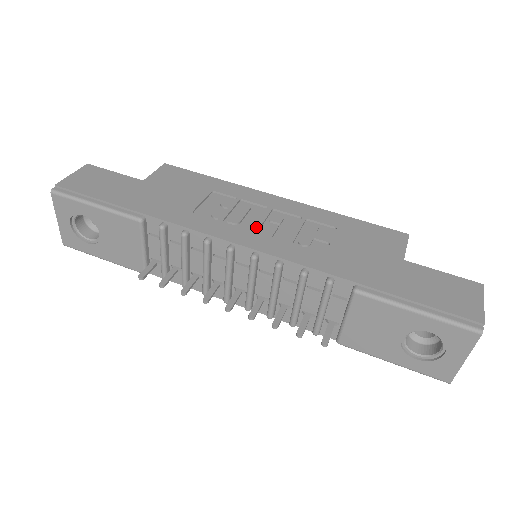
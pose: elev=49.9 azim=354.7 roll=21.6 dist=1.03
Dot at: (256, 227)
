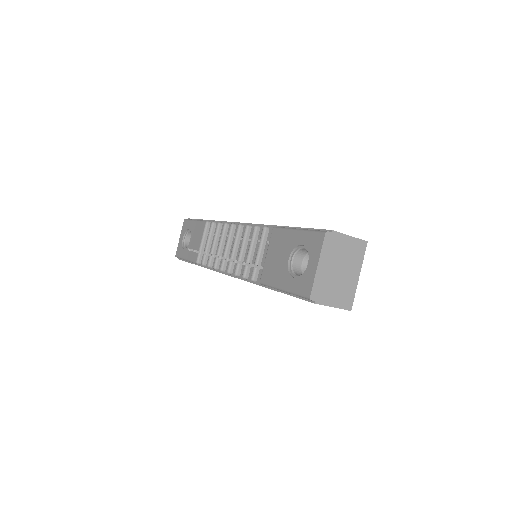
Dot at: occluded
